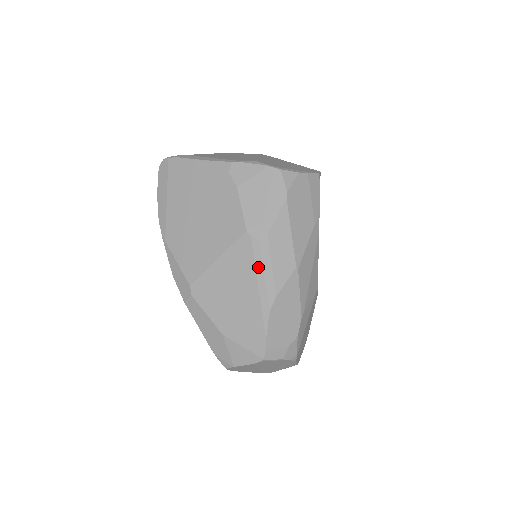
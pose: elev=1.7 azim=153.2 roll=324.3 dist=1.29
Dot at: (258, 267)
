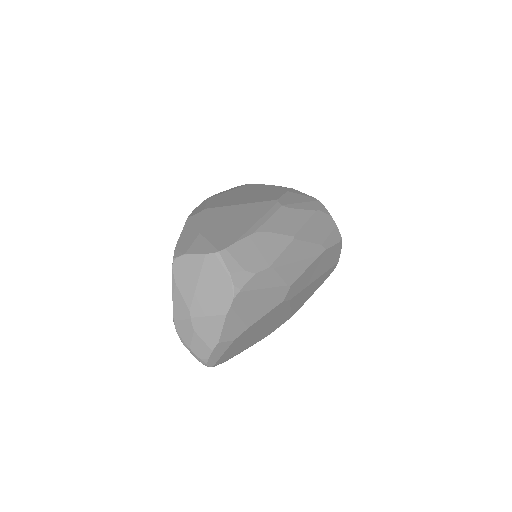
Dot at: (268, 213)
